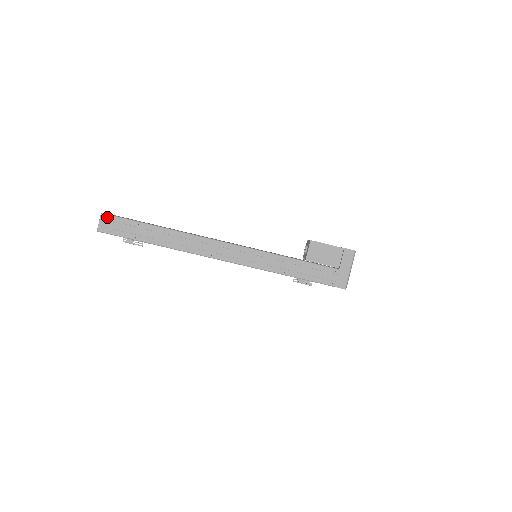
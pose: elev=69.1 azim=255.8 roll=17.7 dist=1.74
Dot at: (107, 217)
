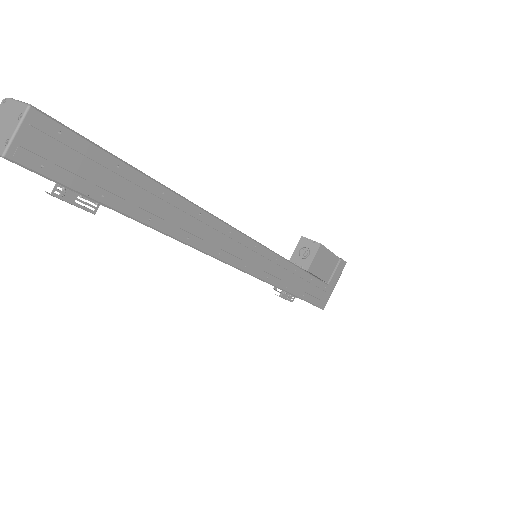
Dot at: (44, 123)
